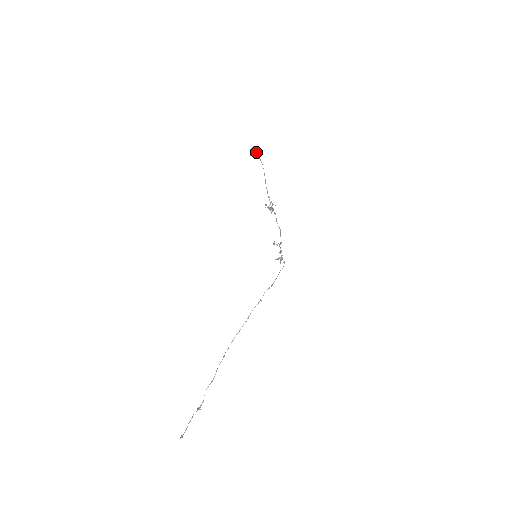
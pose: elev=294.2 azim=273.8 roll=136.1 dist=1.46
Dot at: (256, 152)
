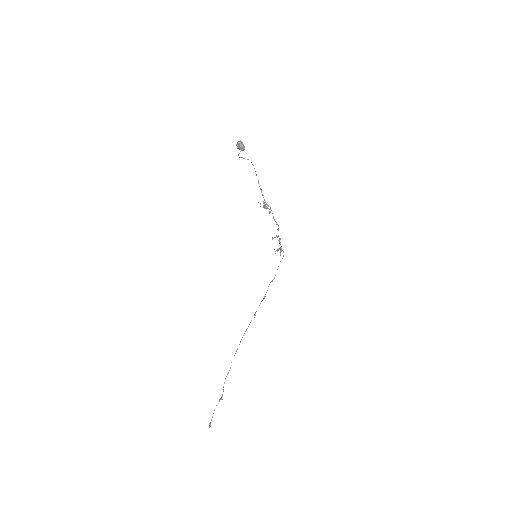
Dot at: (243, 148)
